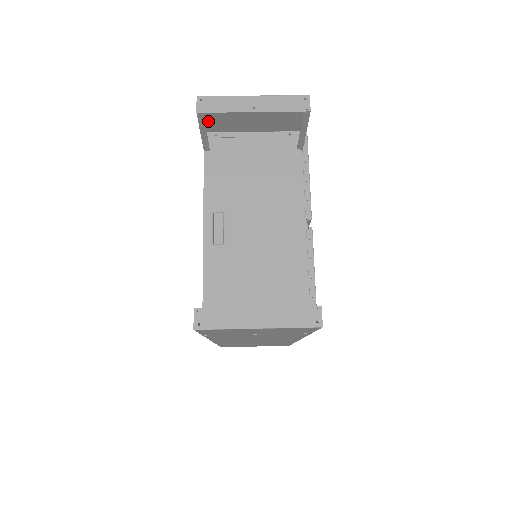
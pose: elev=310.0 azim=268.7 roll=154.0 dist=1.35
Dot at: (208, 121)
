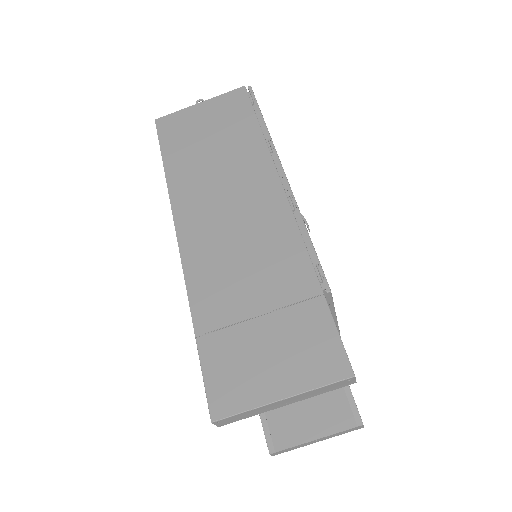
Dot at: (208, 362)
